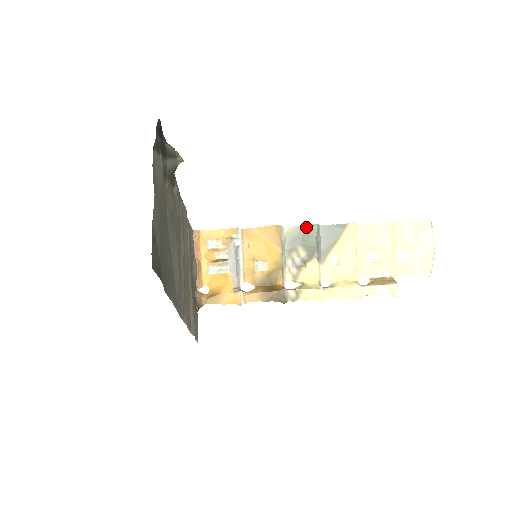
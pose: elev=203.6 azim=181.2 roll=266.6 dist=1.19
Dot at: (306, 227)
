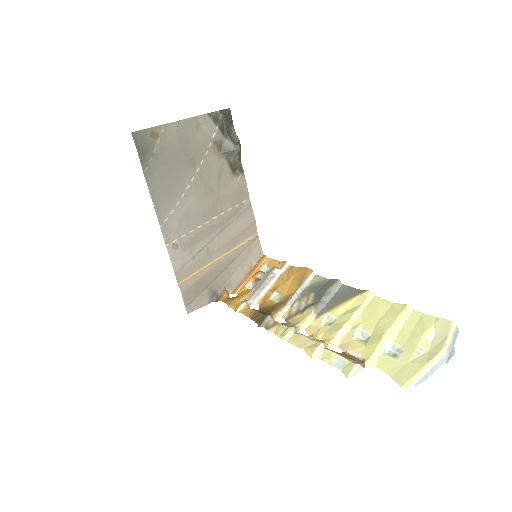
Dot at: (330, 280)
